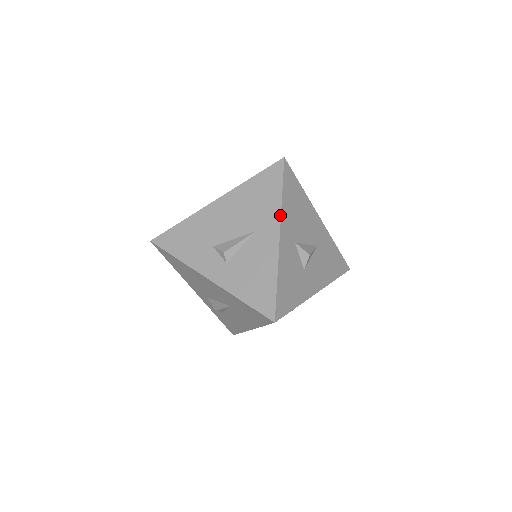
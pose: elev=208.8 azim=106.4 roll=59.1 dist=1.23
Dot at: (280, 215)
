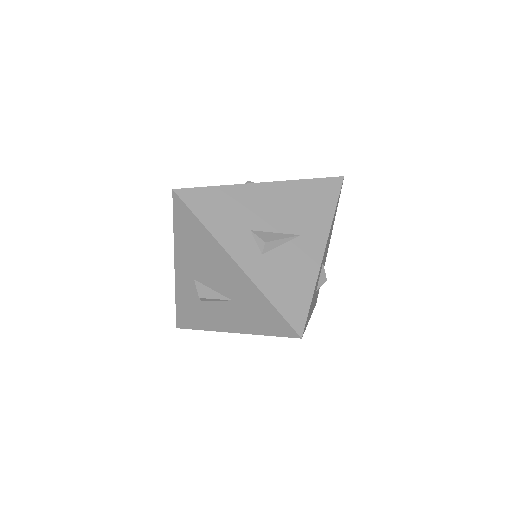
Dot at: (329, 230)
